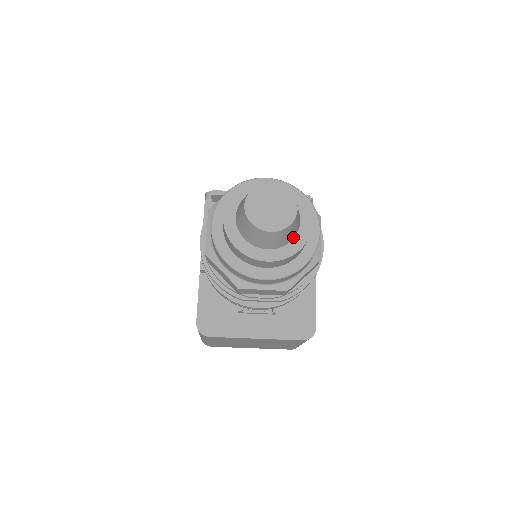
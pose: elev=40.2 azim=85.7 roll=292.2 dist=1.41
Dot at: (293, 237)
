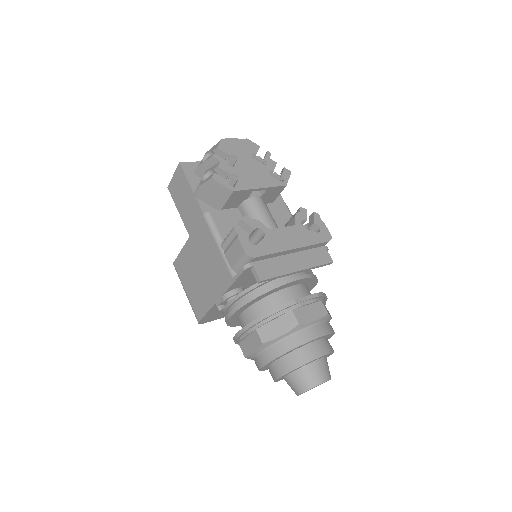
Dot at: occluded
